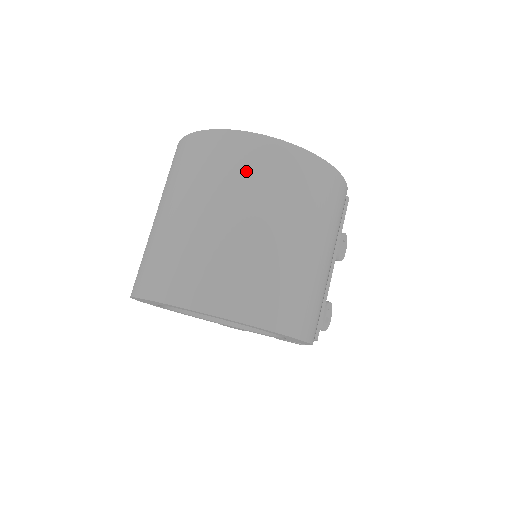
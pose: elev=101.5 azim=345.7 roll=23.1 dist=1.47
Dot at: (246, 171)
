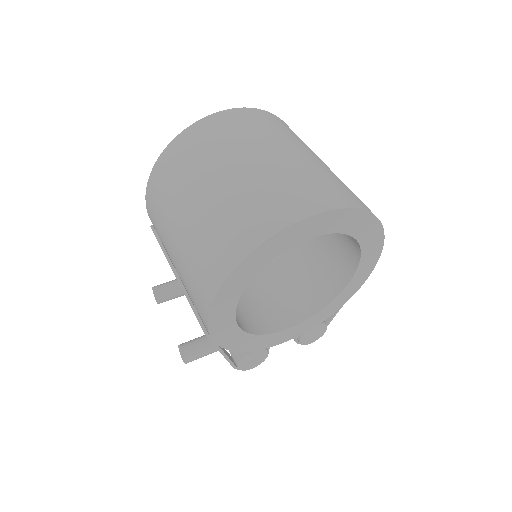
Dot at: (275, 127)
